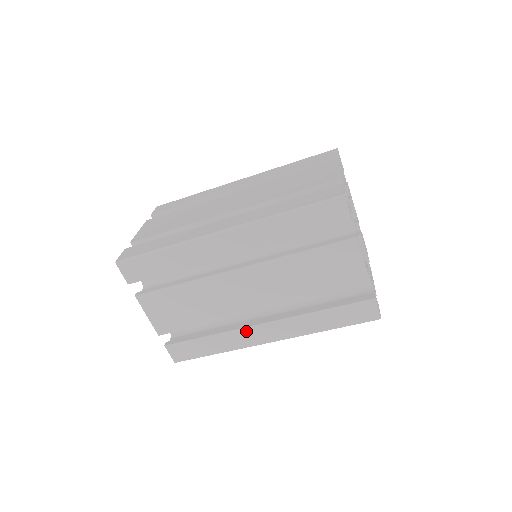
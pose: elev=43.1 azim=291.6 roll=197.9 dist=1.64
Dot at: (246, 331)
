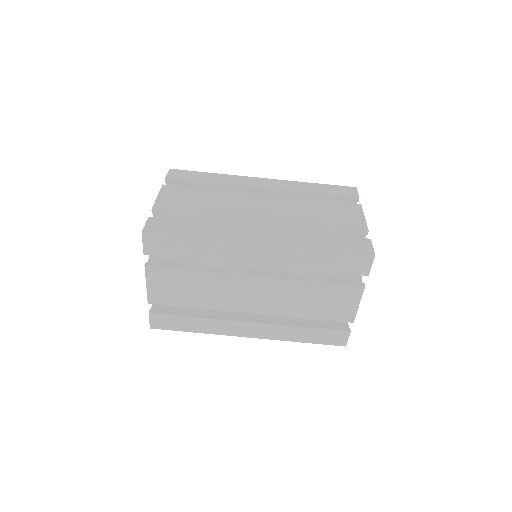
Dot at: (240, 229)
